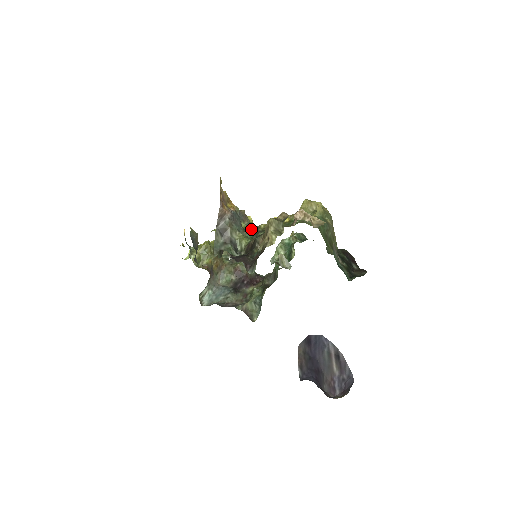
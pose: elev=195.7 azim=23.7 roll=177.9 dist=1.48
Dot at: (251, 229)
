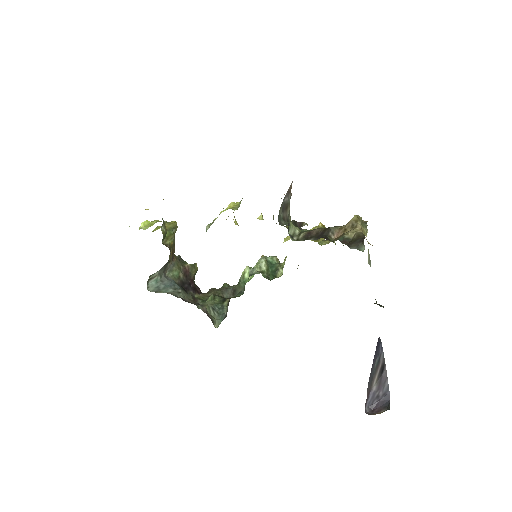
Dot at: occluded
